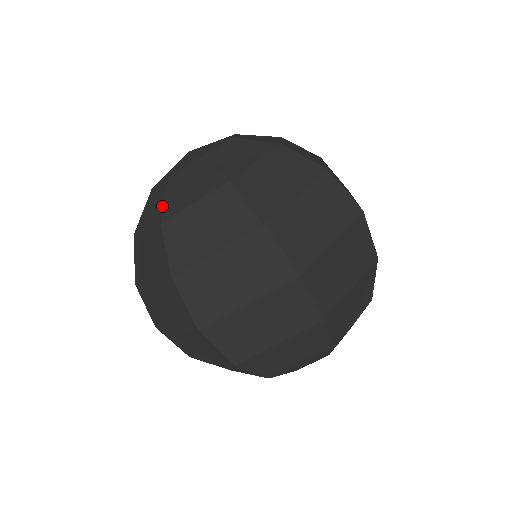
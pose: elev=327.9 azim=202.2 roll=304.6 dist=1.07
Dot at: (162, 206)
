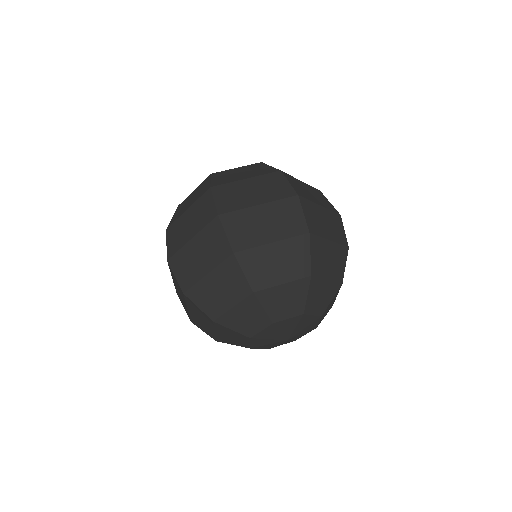
Dot at: occluded
